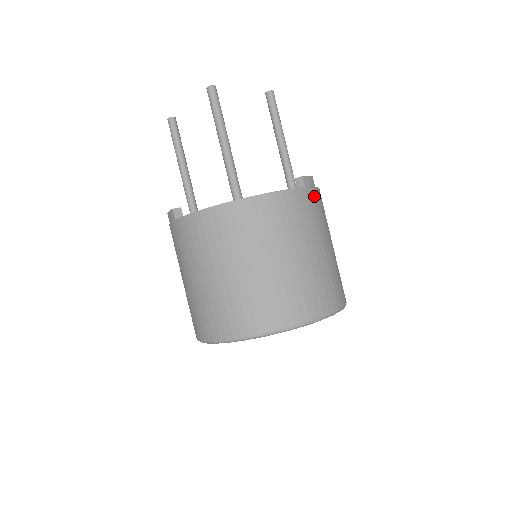
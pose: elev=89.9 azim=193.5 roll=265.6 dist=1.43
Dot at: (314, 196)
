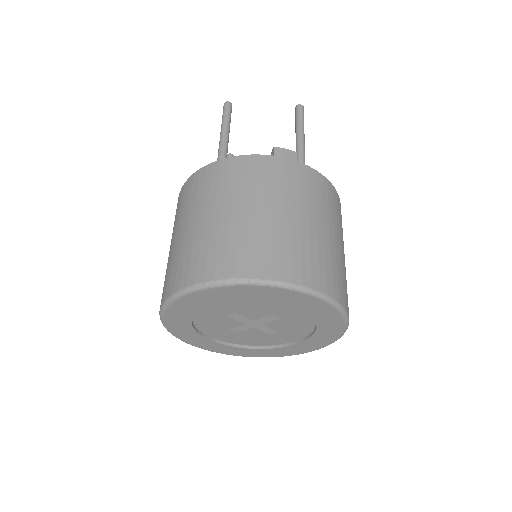
Dot at: (288, 167)
